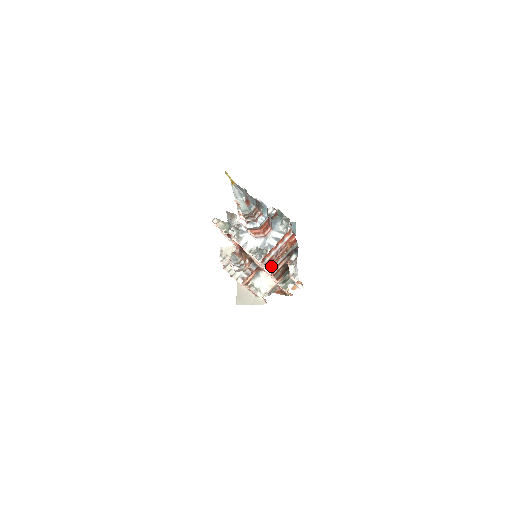
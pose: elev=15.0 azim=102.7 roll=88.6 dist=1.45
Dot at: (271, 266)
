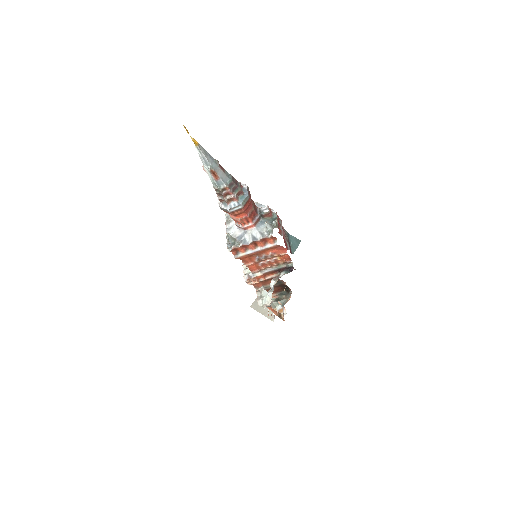
Dot at: (254, 269)
